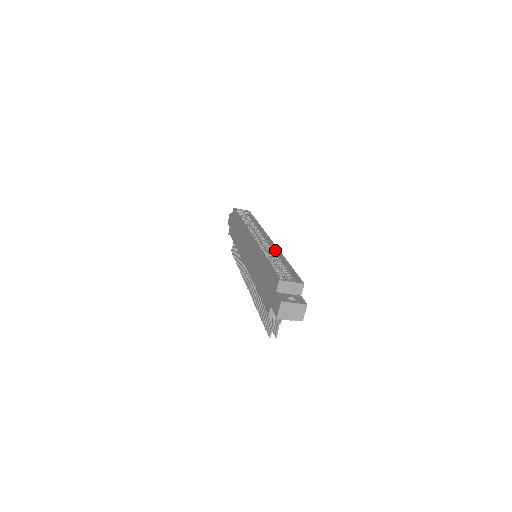
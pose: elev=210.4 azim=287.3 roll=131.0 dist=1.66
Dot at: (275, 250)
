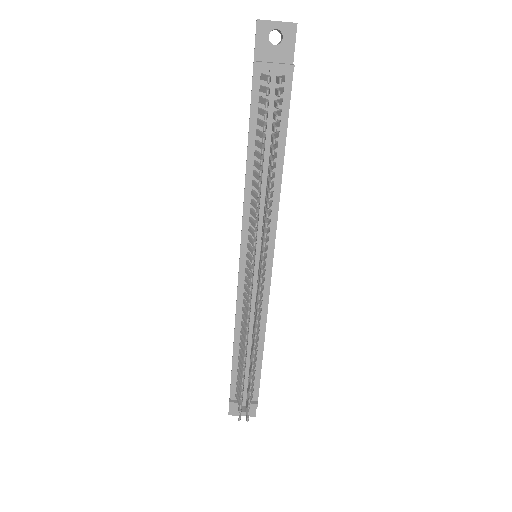
Dot at: occluded
